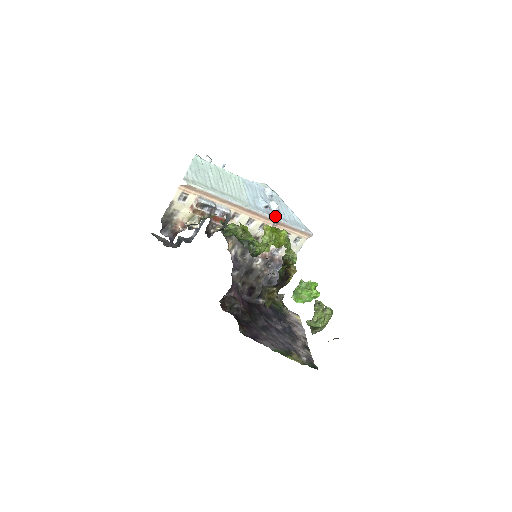
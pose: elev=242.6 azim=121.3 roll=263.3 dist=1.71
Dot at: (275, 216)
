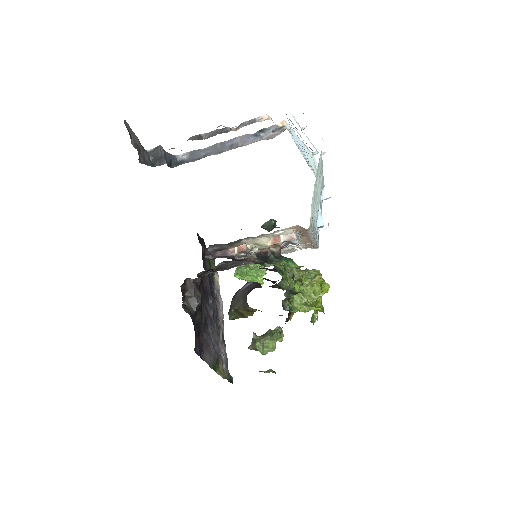
Dot at: occluded
